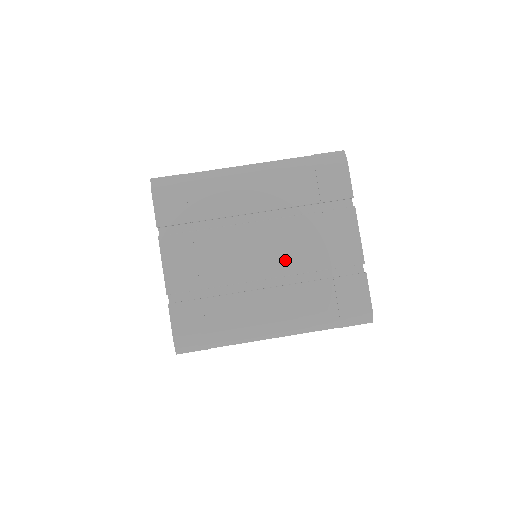
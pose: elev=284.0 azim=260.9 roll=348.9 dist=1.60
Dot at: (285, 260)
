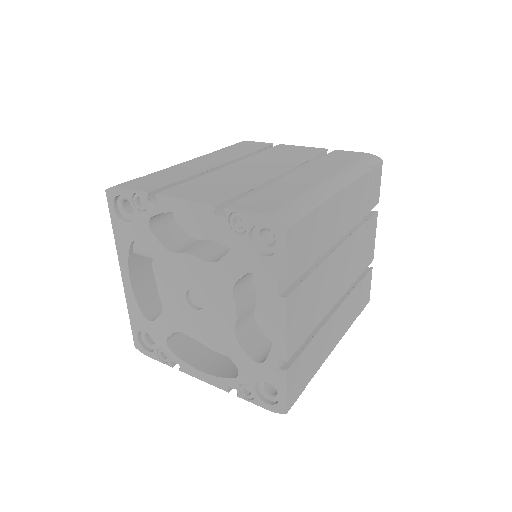
Dot at: (278, 165)
